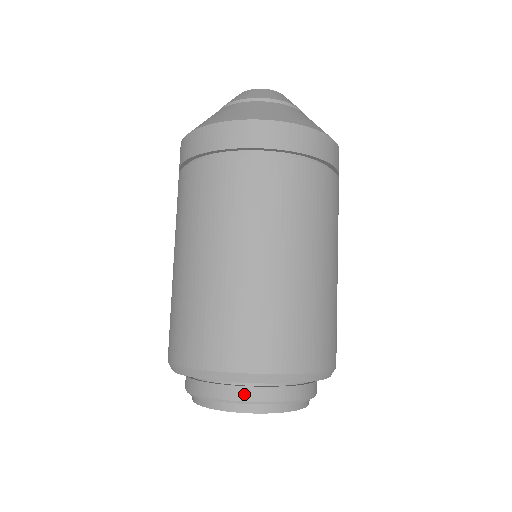
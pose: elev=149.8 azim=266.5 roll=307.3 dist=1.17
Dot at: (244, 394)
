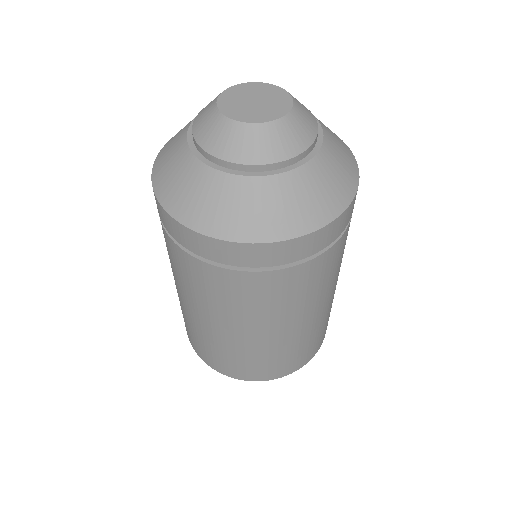
Dot at: occluded
